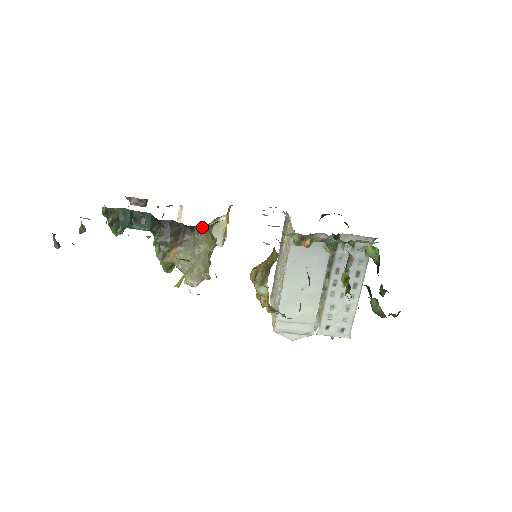
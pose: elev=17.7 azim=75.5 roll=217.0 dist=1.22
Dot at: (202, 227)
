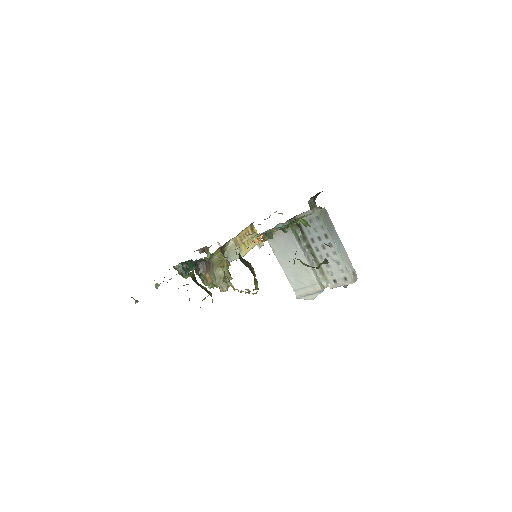
Dot at: (207, 257)
